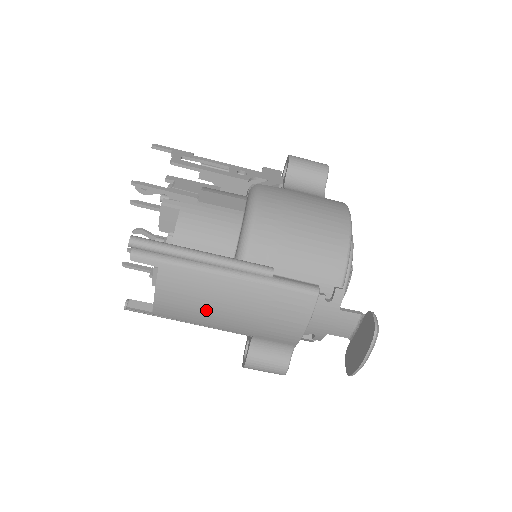
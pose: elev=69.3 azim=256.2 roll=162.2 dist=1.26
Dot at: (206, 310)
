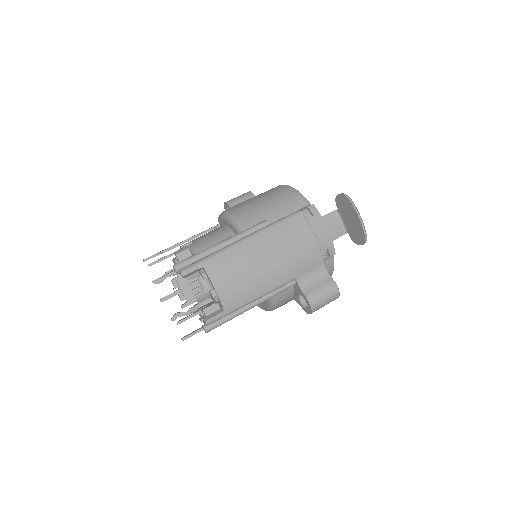
Dot at: (253, 275)
